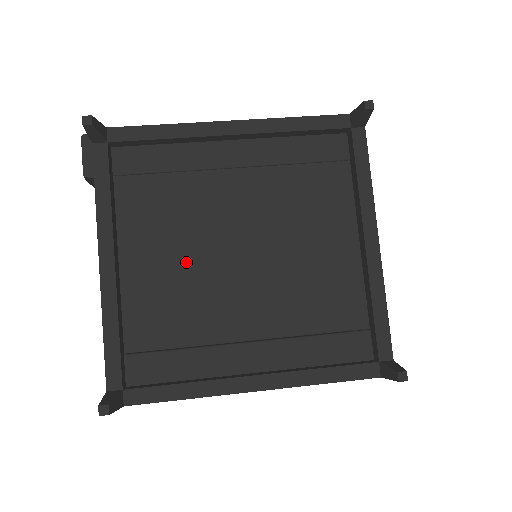
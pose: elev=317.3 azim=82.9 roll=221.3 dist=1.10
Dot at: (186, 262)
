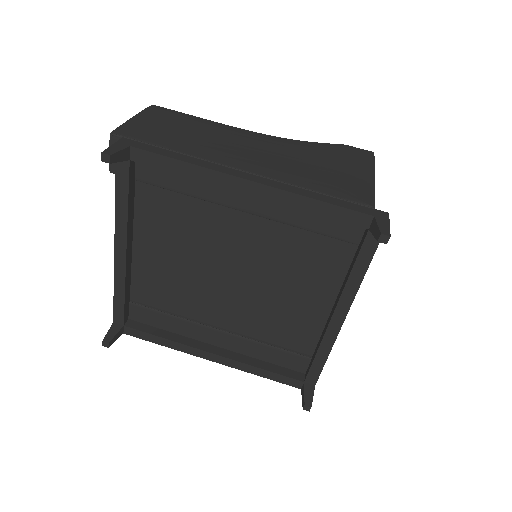
Dot at: (185, 265)
